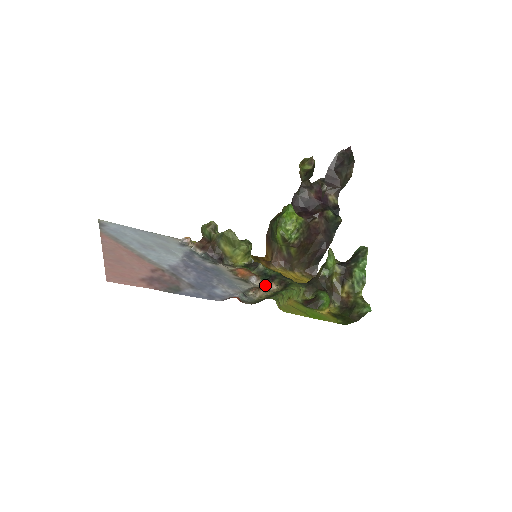
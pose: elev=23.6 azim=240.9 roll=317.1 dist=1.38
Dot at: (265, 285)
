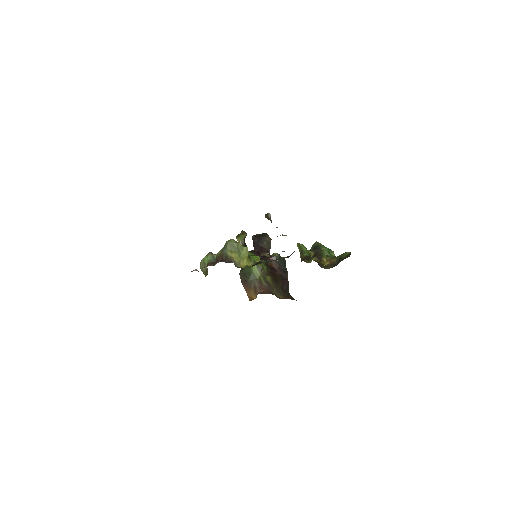
Dot at: (279, 254)
